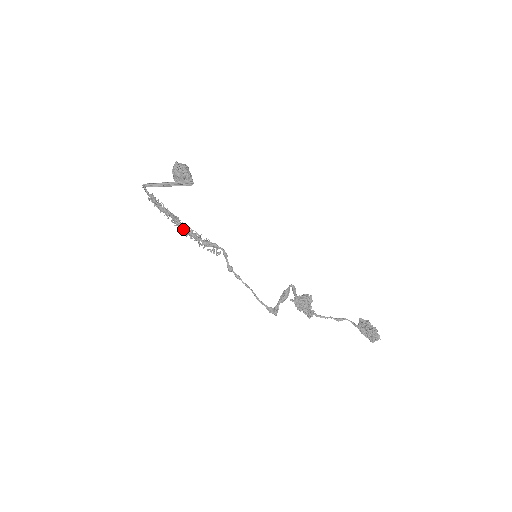
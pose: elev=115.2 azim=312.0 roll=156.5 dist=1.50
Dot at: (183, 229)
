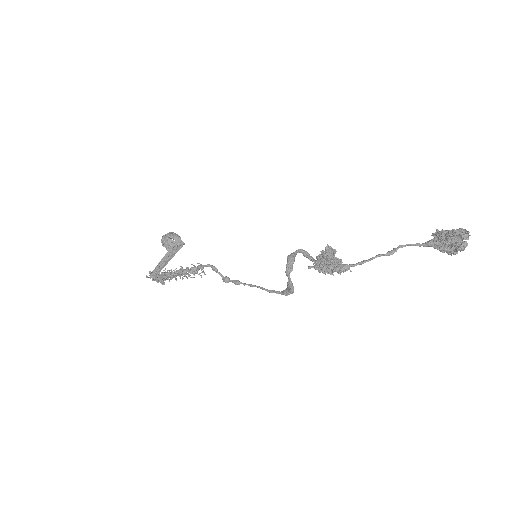
Dot at: (169, 273)
